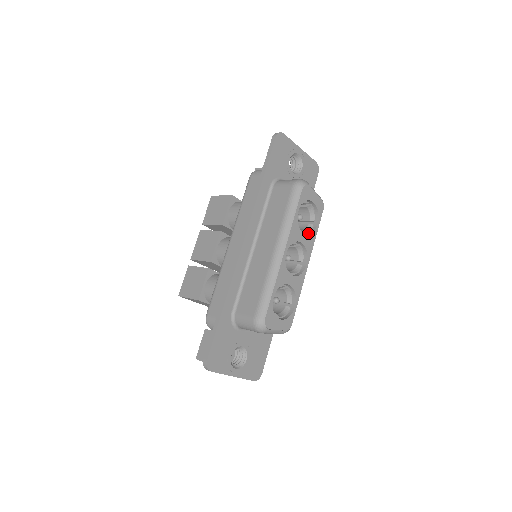
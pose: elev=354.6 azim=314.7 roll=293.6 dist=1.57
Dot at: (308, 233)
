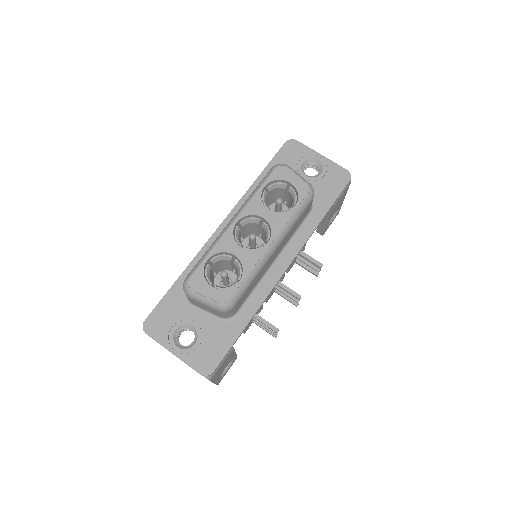
Dot at: (281, 214)
